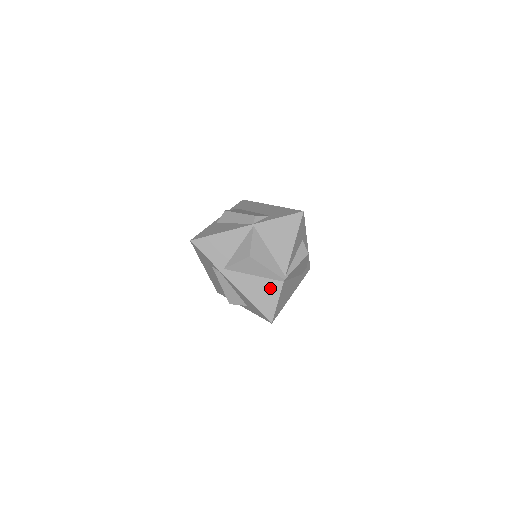
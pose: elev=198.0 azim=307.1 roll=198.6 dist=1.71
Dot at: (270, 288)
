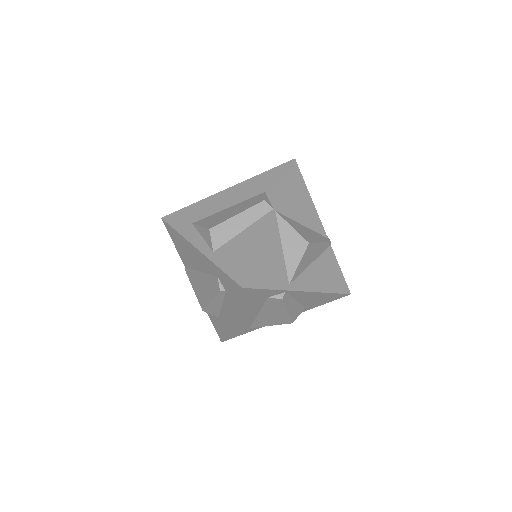
Dot at: (328, 262)
